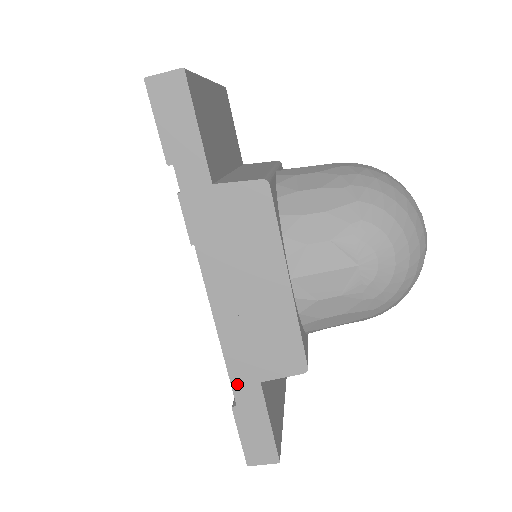
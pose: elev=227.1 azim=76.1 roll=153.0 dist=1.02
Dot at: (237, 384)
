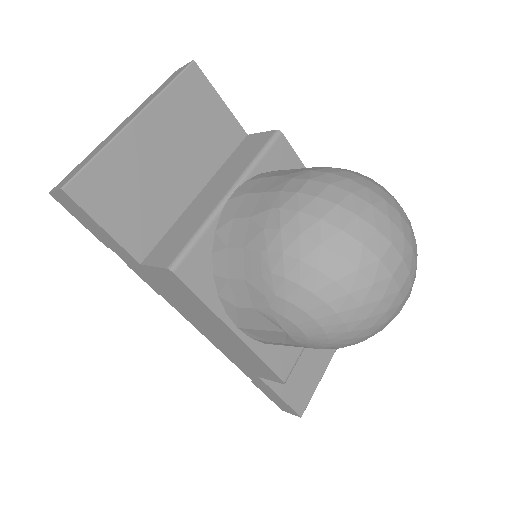
Dot at: (245, 372)
